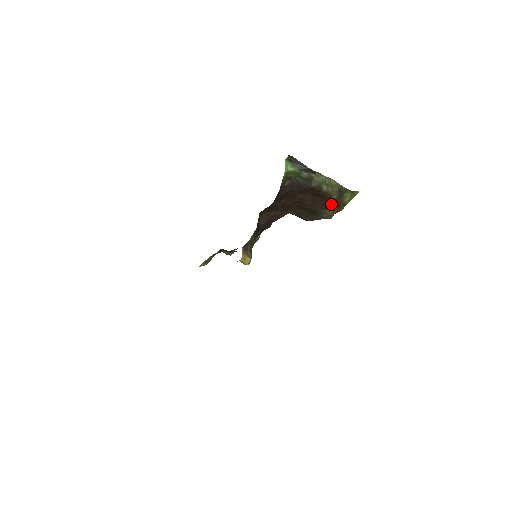
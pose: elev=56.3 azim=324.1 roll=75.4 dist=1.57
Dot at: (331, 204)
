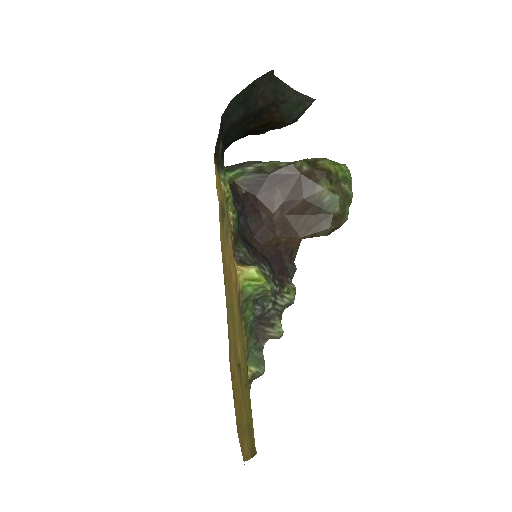
Dot at: (313, 178)
